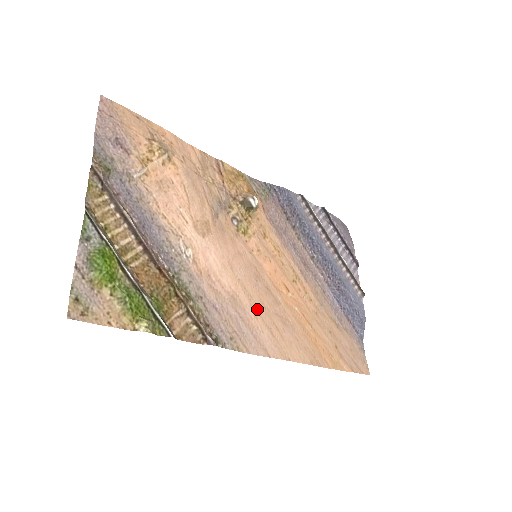
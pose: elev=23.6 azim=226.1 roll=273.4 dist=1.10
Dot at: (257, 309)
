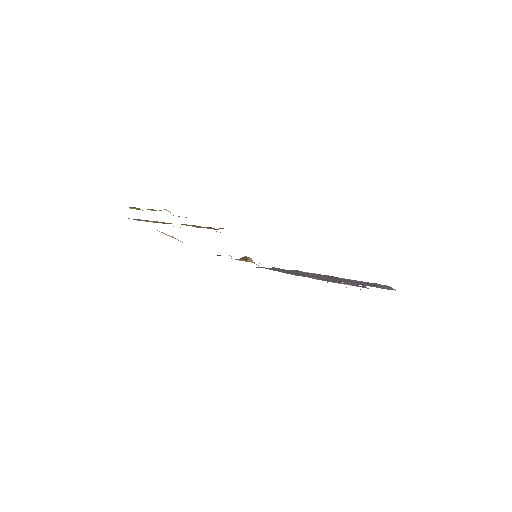
Dot at: occluded
